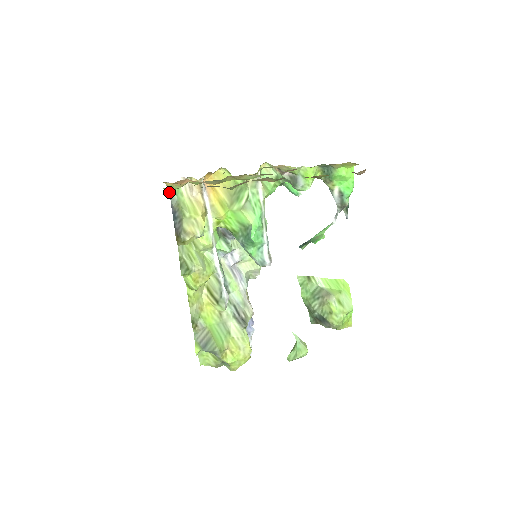
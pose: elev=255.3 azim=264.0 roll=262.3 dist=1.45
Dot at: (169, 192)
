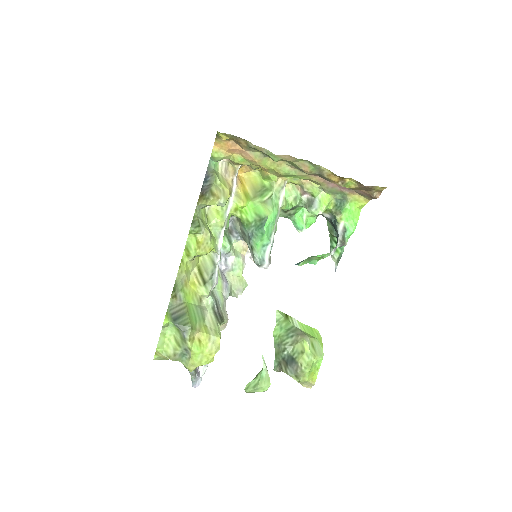
Dot at: (209, 161)
